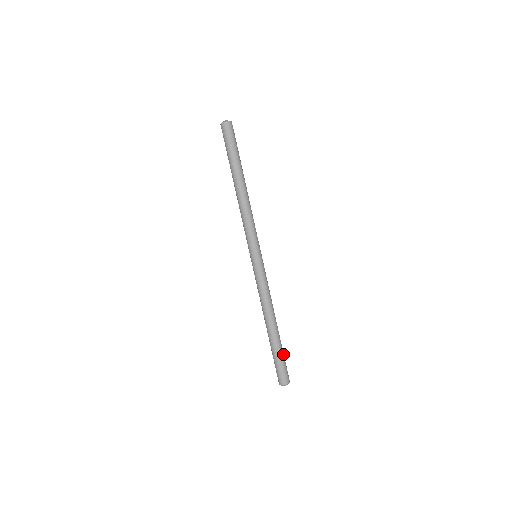
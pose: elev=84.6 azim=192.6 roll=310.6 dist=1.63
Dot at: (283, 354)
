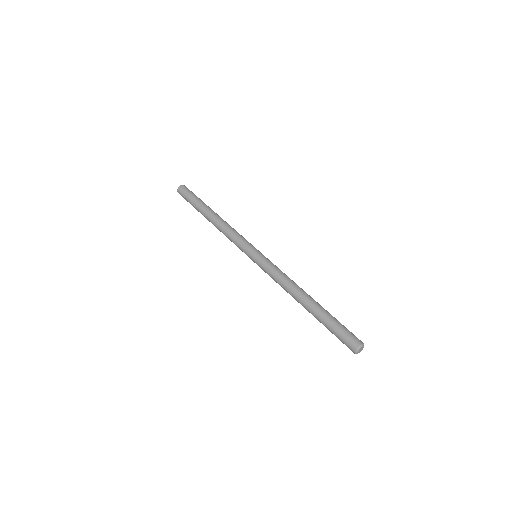
Dot at: (335, 320)
